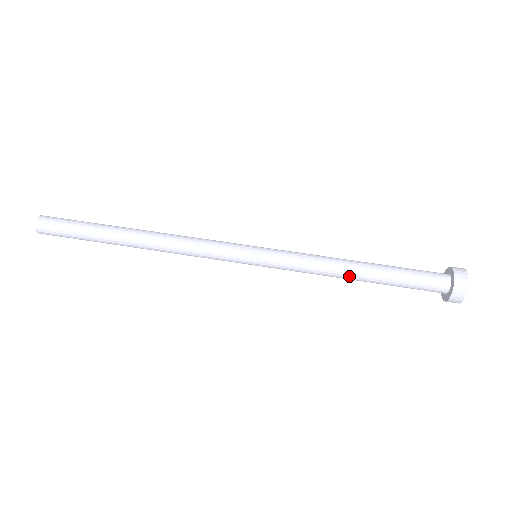
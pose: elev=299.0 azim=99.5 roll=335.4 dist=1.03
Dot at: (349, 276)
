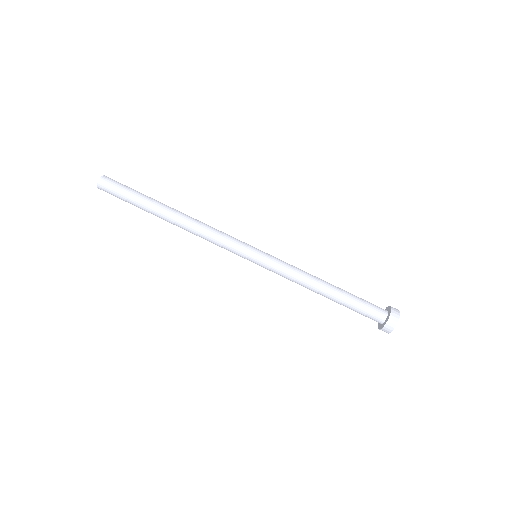
Dot at: (316, 292)
